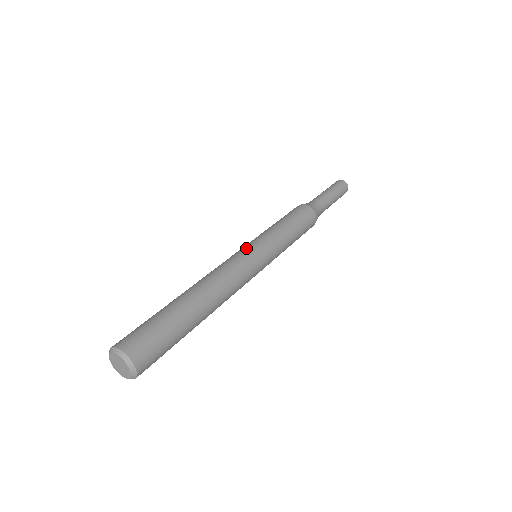
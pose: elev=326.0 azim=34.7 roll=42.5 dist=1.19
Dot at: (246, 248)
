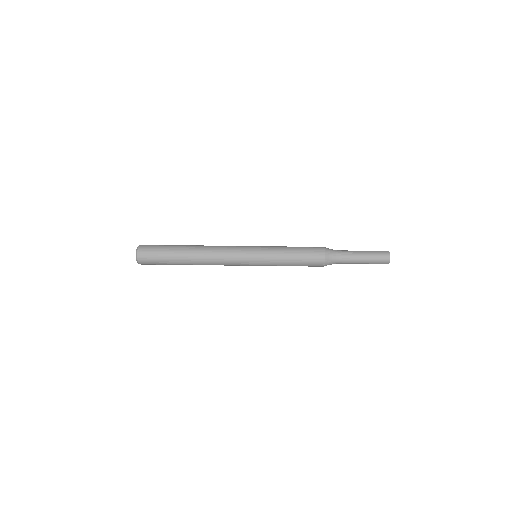
Dot at: (248, 258)
